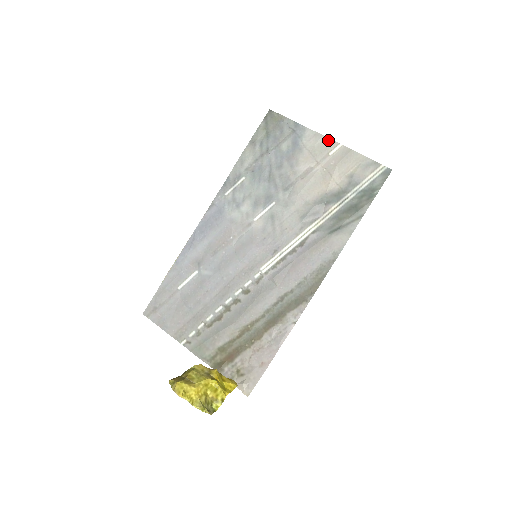
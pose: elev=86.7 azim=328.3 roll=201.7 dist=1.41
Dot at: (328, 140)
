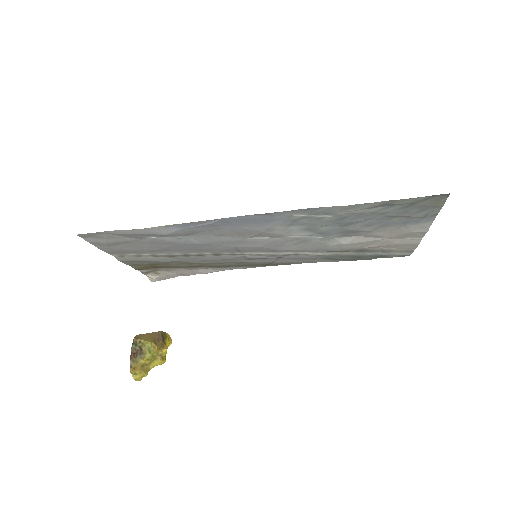
Dot at: (423, 234)
